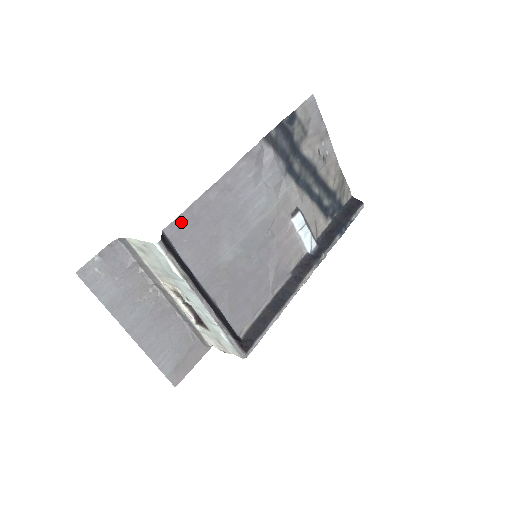
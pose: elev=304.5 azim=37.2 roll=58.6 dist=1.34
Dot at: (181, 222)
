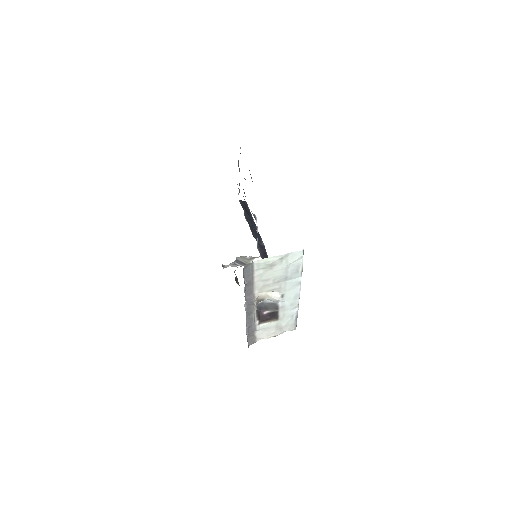
Dot at: occluded
